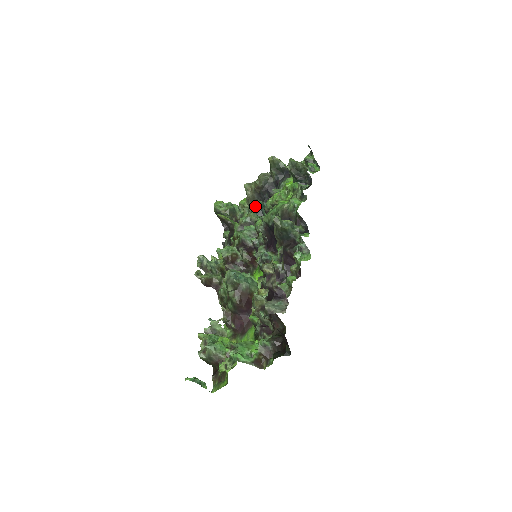
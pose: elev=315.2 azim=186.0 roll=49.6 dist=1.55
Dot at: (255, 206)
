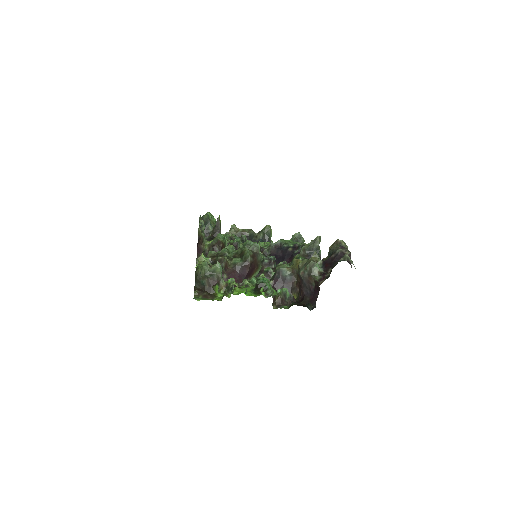
Dot at: (243, 238)
